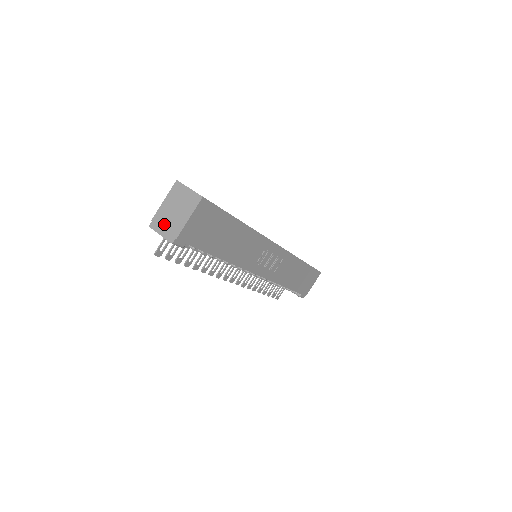
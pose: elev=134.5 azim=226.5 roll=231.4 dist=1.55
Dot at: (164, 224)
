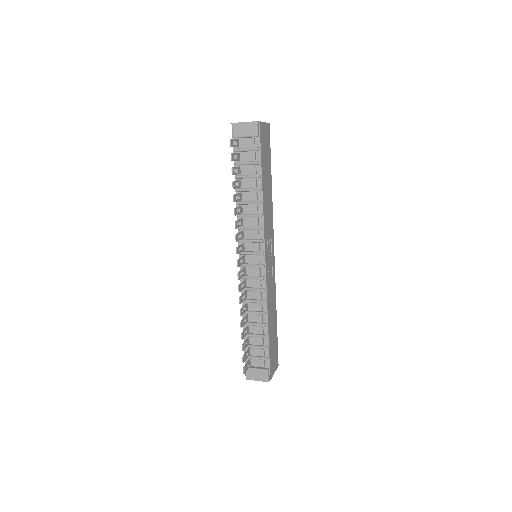
Dot at: occluded
